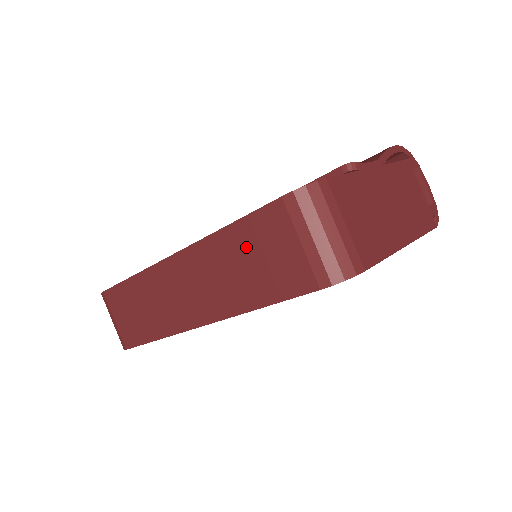
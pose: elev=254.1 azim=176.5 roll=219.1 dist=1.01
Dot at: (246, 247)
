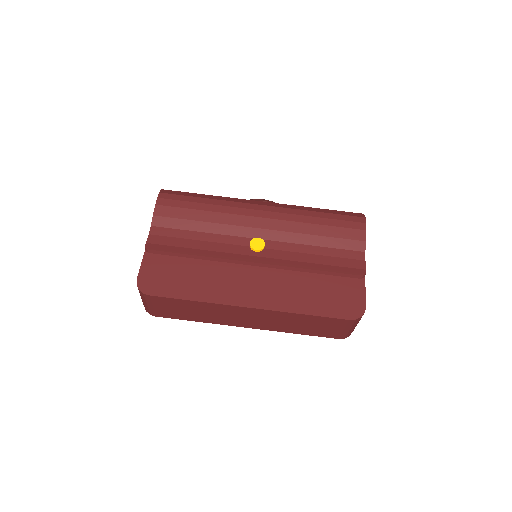
Dot at: (311, 322)
